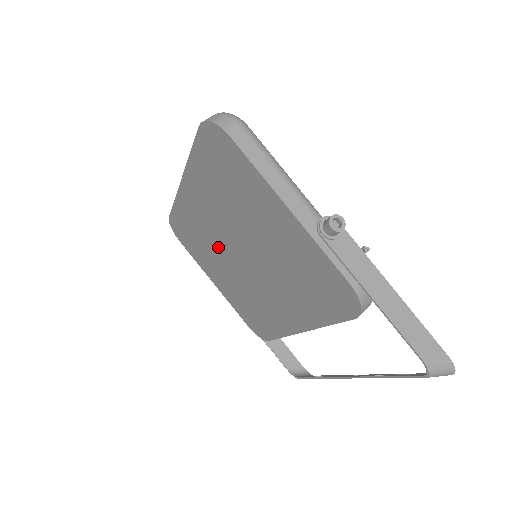
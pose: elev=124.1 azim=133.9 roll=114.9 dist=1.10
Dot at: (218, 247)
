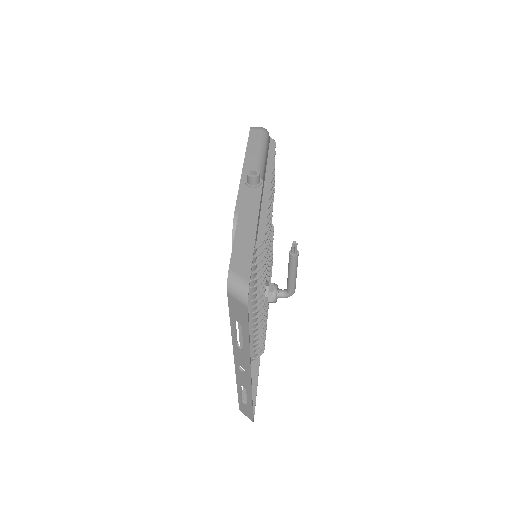
Dot at: occluded
